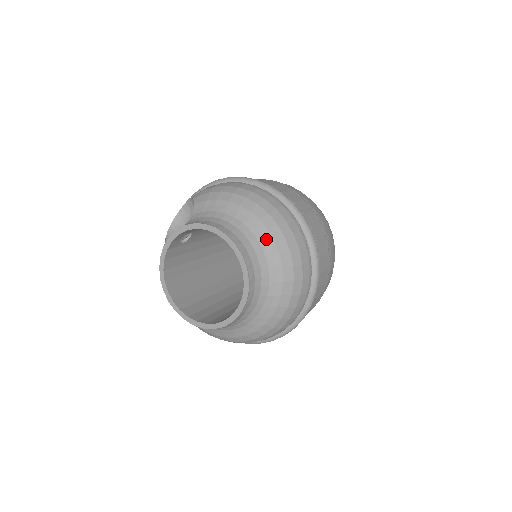
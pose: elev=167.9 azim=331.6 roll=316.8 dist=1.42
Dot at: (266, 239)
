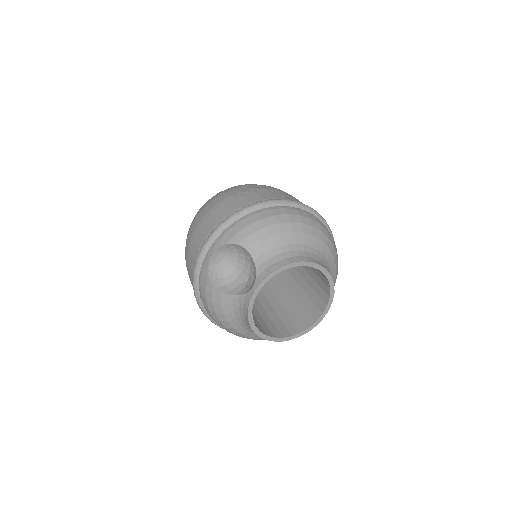
Dot at: (322, 246)
